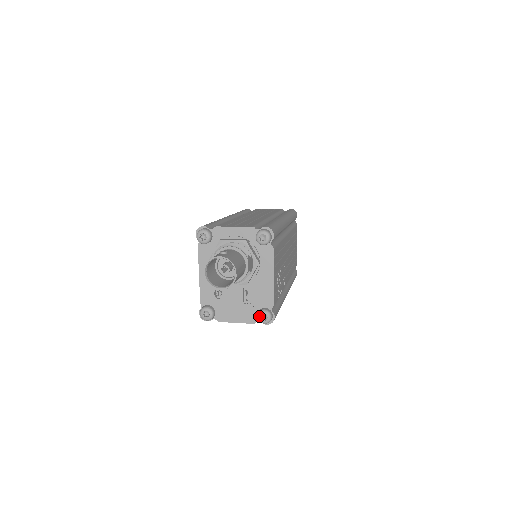
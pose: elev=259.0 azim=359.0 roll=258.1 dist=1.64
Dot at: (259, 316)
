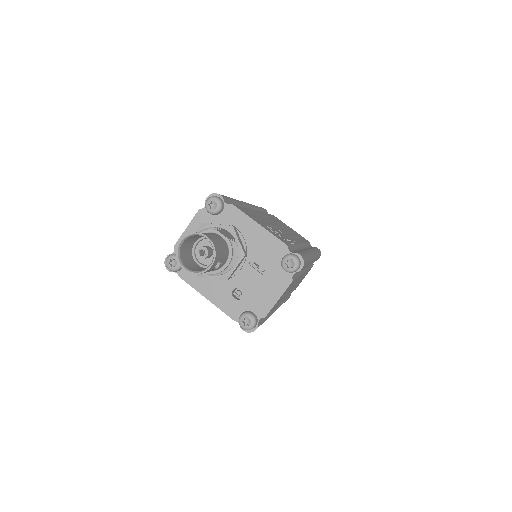
Dot at: (285, 268)
